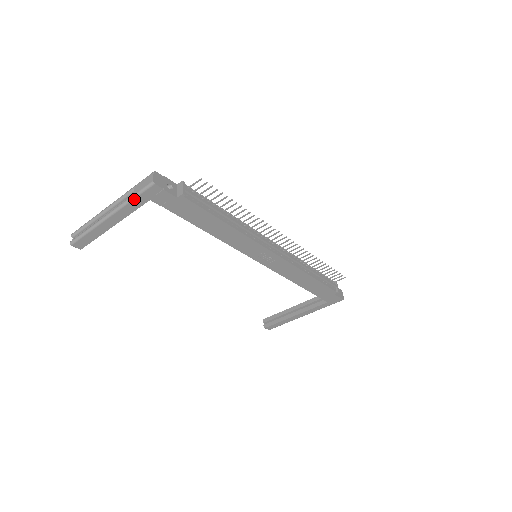
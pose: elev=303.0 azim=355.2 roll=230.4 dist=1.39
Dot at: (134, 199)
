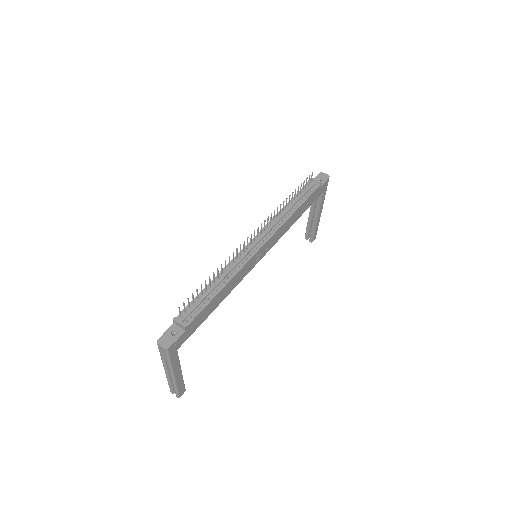
Dot at: (171, 361)
